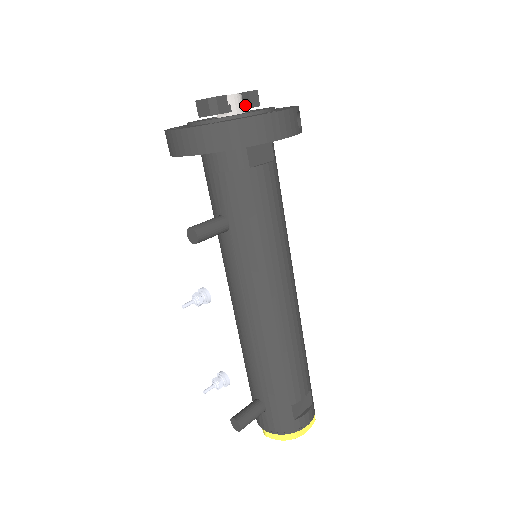
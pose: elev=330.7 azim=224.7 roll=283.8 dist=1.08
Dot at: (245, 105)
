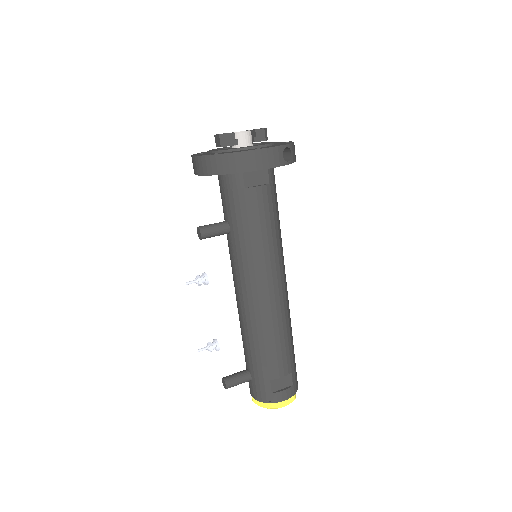
Dot at: (253, 139)
